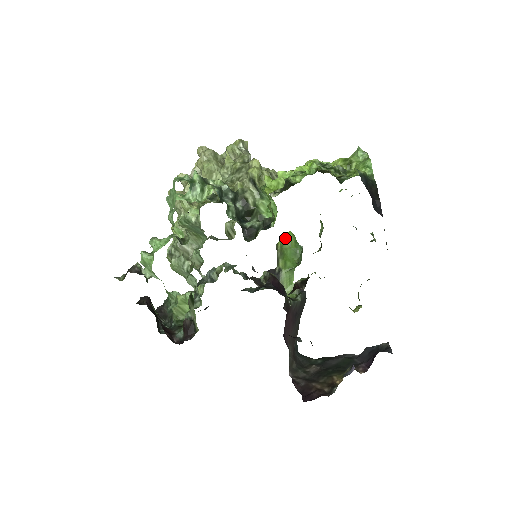
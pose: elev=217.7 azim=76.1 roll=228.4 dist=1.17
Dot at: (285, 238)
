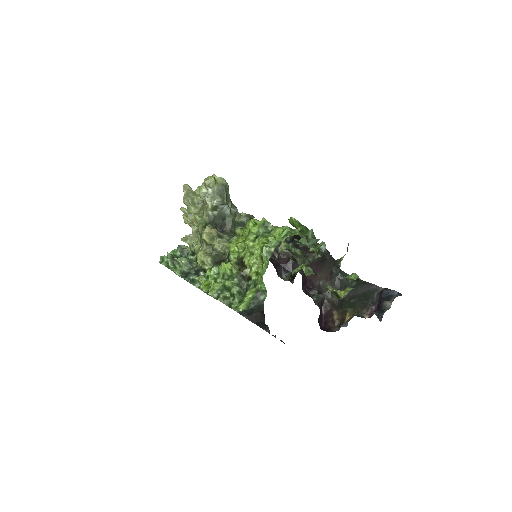
Dot at: (290, 221)
